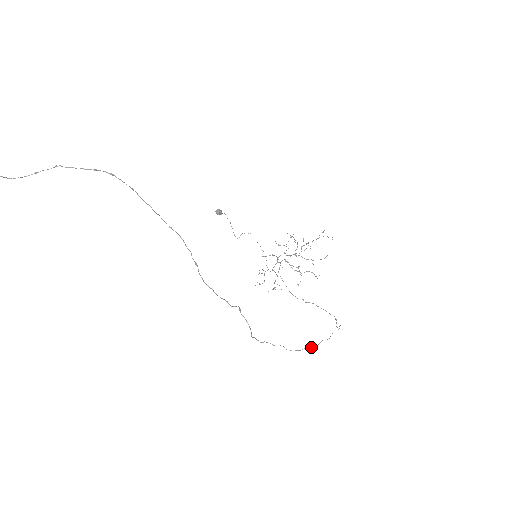
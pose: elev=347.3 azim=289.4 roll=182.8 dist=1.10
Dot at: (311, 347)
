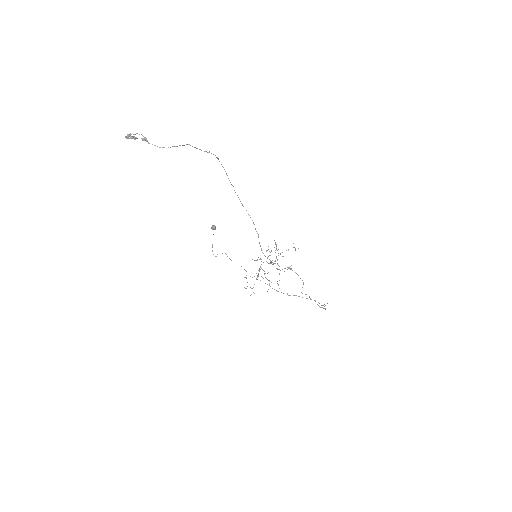
Dot at: (324, 308)
